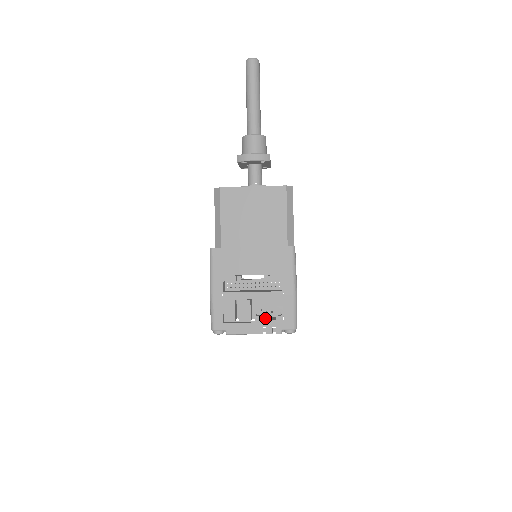
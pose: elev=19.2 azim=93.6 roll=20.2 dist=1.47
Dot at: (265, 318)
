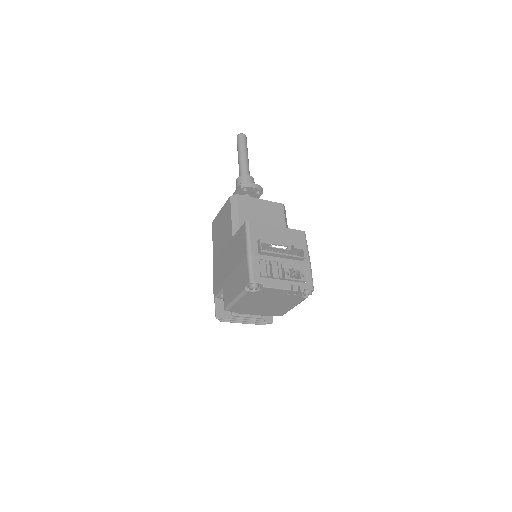
Dot at: occluded
